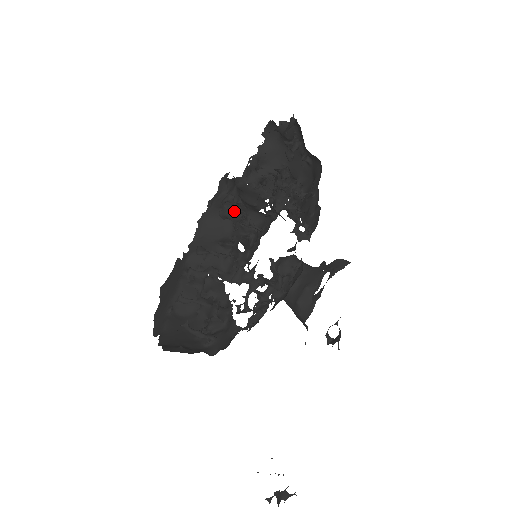
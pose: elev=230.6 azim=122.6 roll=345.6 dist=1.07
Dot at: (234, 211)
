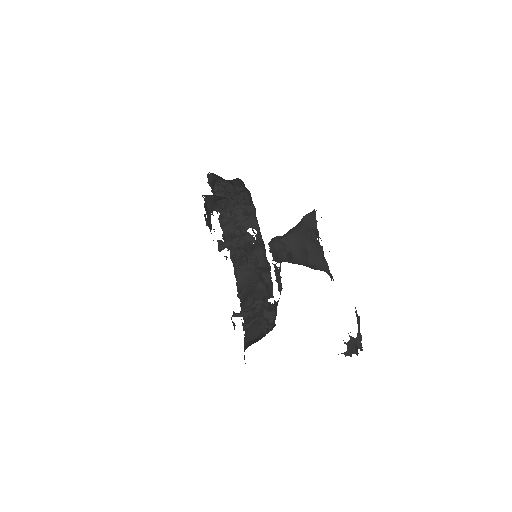
Dot at: (250, 265)
